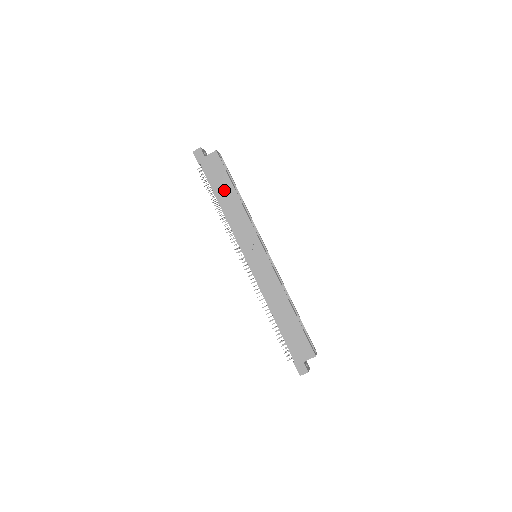
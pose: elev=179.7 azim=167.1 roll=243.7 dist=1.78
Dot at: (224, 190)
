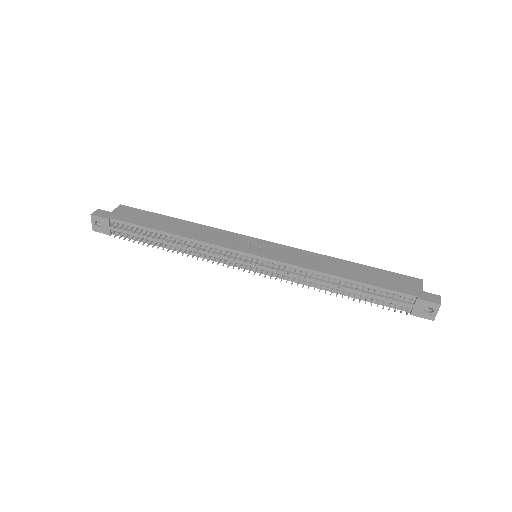
Dot at: (162, 223)
